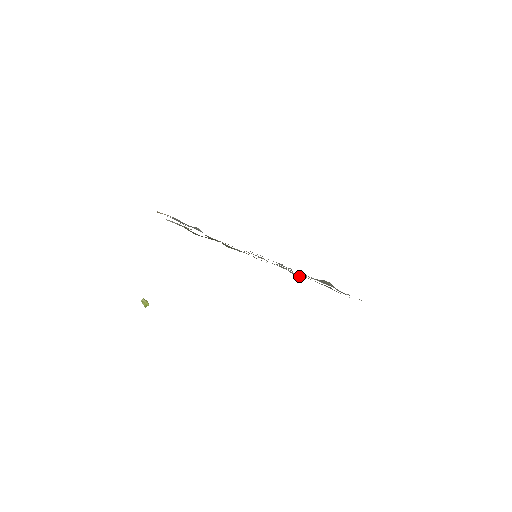
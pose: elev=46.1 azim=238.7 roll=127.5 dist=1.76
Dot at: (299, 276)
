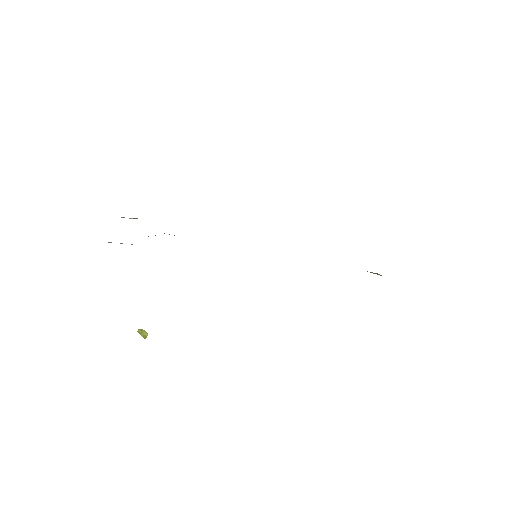
Dot at: occluded
